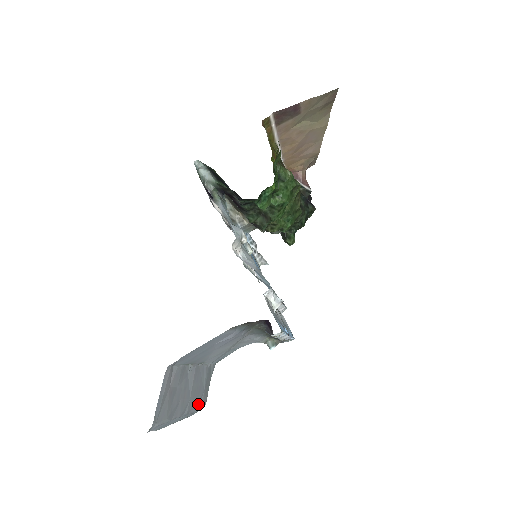
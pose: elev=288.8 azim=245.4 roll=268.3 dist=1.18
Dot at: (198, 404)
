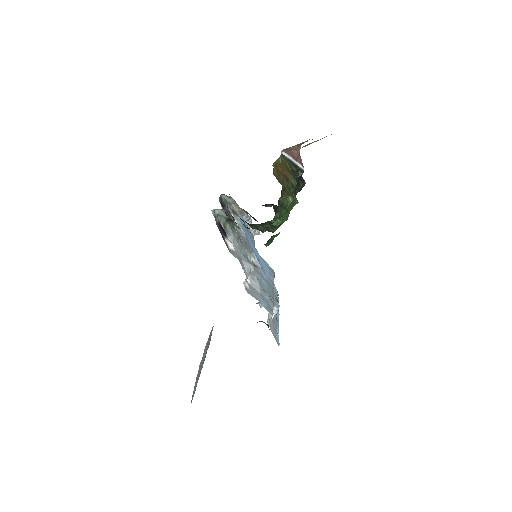
Dot at: occluded
